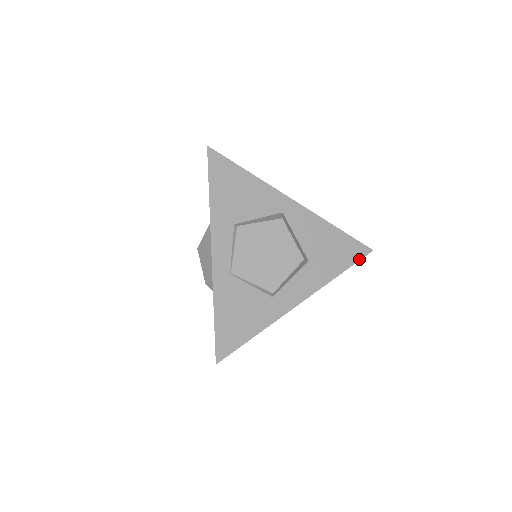
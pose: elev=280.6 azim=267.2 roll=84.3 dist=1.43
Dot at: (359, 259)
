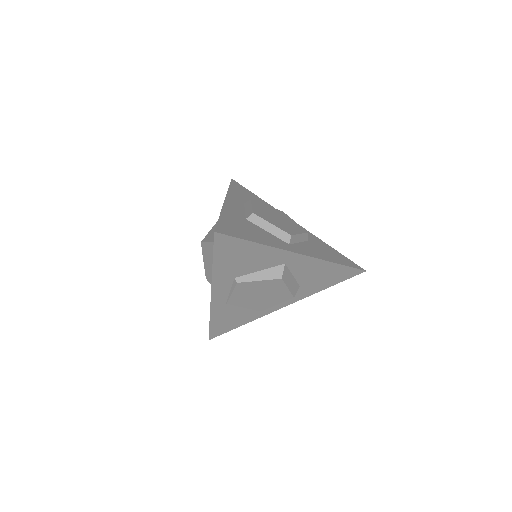
Dot at: (349, 278)
